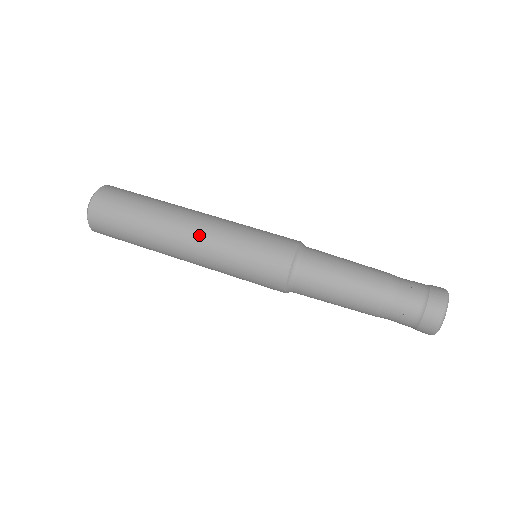
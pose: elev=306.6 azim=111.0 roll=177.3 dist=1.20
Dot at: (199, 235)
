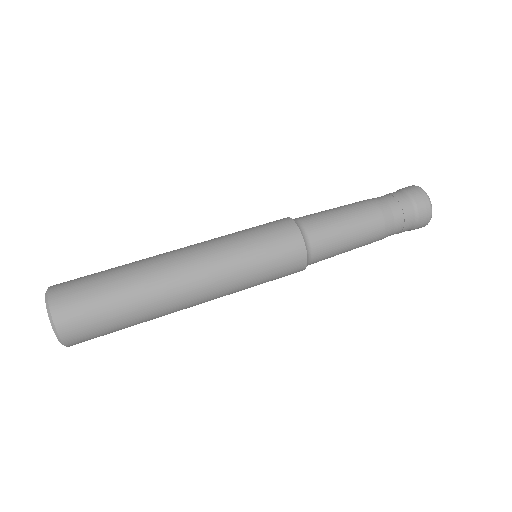
Dot at: (209, 295)
